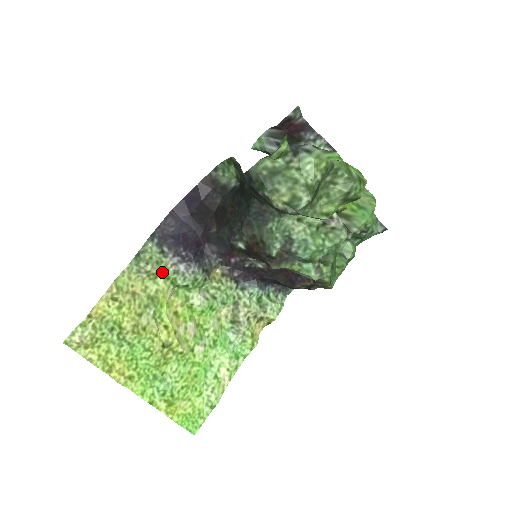
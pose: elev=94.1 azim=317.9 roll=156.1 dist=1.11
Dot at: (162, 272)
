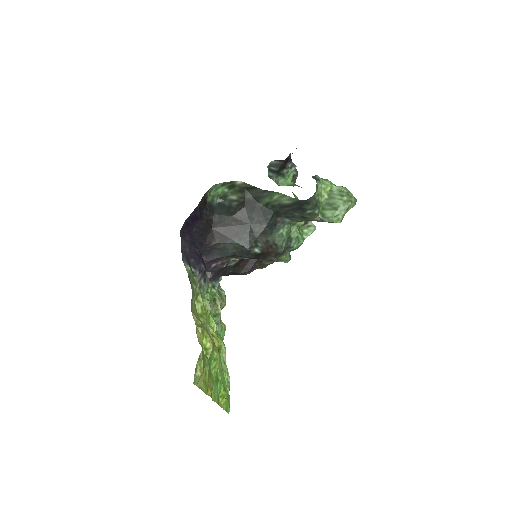
Dot at: occluded
